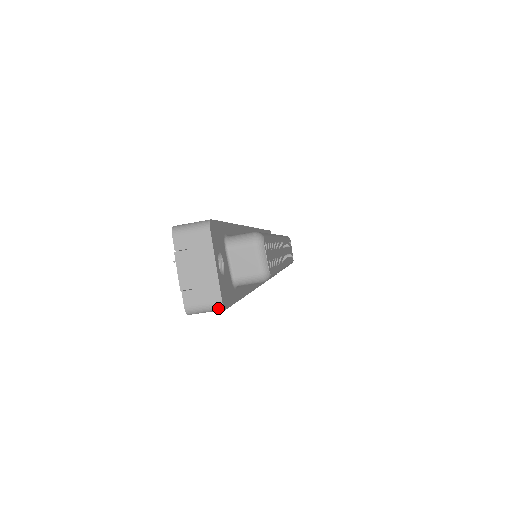
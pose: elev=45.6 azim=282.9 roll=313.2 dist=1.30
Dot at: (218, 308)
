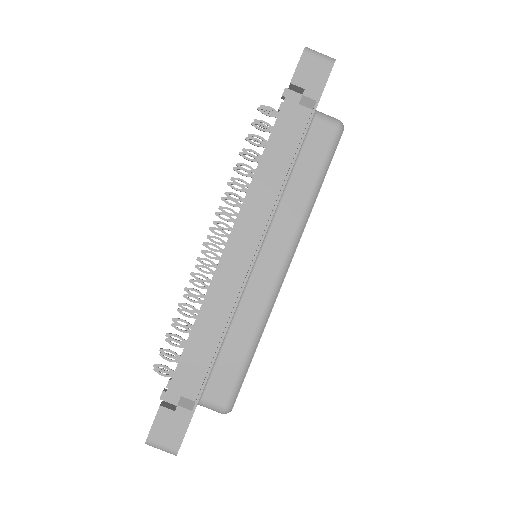
Dot at: (331, 58)
